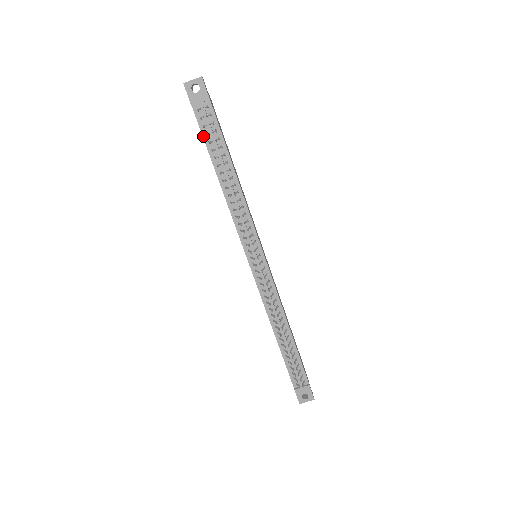
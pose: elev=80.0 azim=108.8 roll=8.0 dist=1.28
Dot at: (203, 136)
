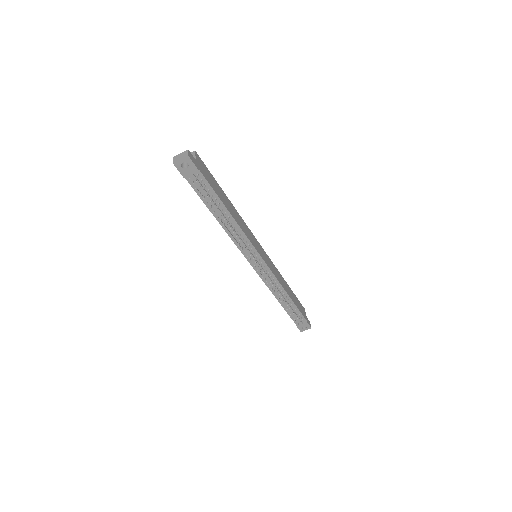
Dot at: (198, 195)
